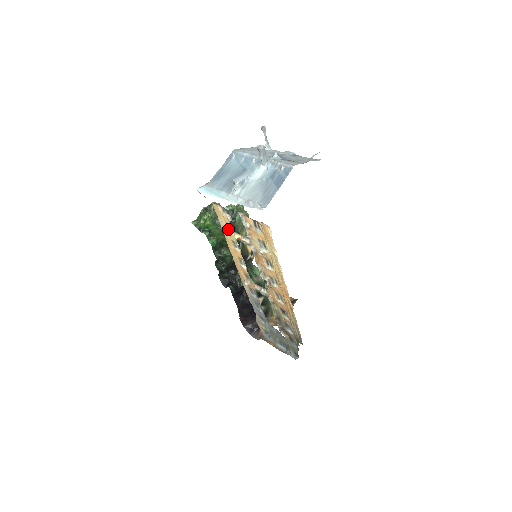
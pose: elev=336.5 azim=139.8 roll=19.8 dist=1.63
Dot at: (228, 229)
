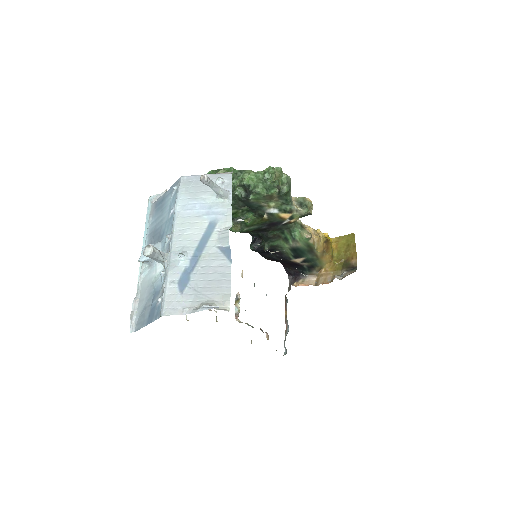
Dot at: occluded
